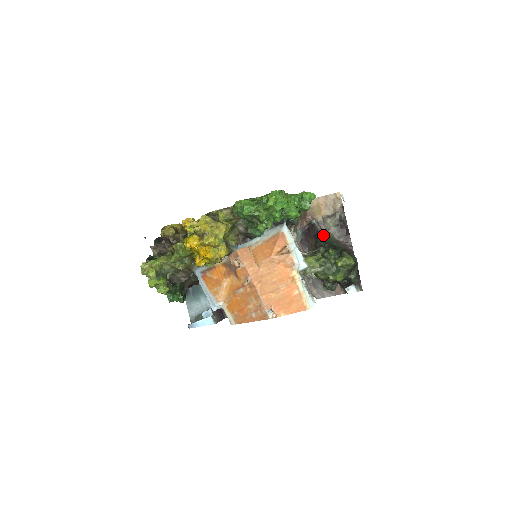
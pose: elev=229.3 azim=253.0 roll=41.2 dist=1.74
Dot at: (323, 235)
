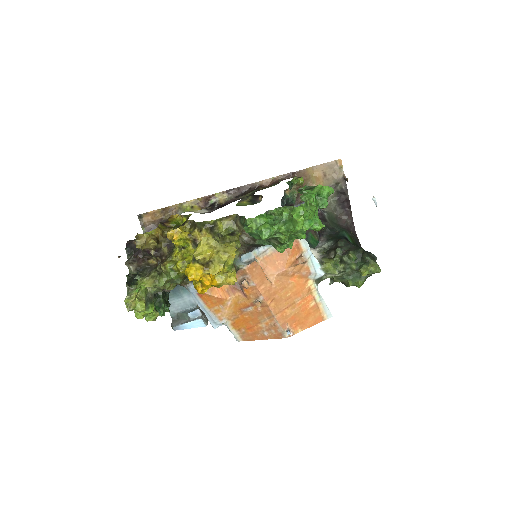
Dot at: (324, 214)
